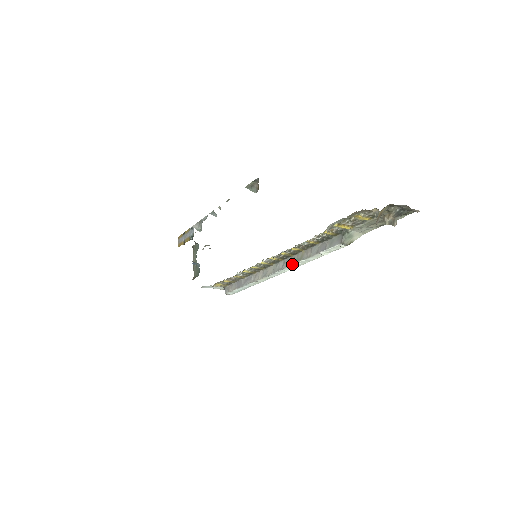
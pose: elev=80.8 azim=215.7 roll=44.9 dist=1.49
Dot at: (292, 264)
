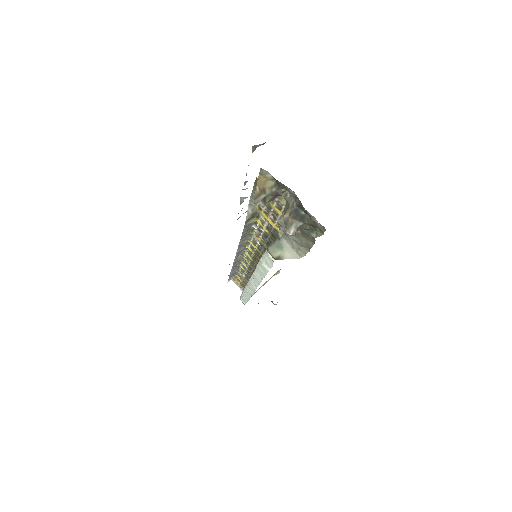
Dot at: (254, 271)
